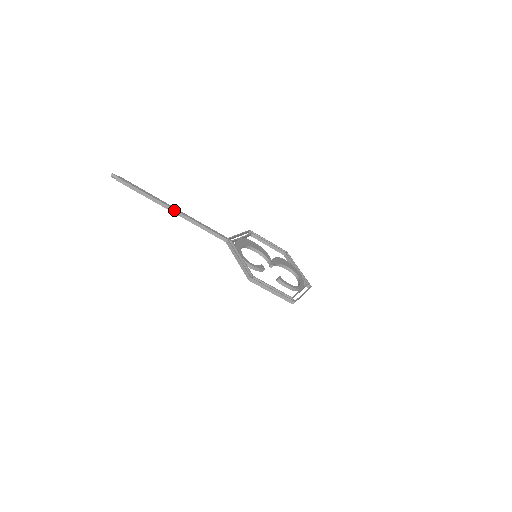
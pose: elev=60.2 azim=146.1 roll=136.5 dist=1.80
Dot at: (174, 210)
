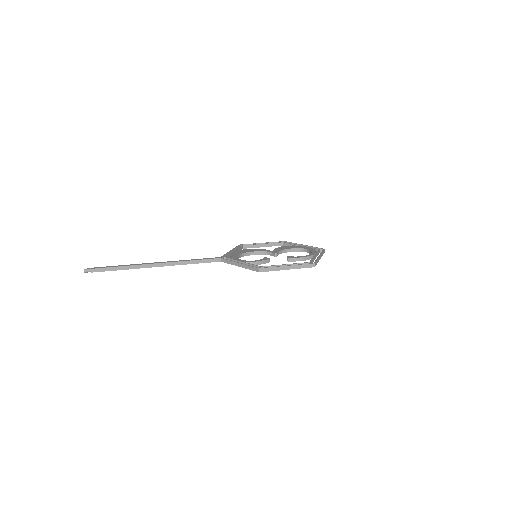
Dot at: (157, 264)
